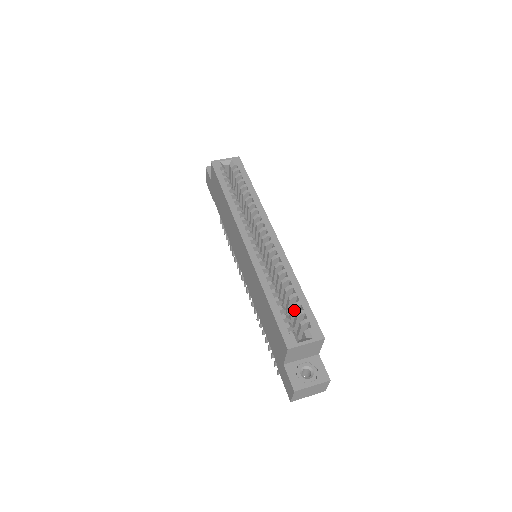
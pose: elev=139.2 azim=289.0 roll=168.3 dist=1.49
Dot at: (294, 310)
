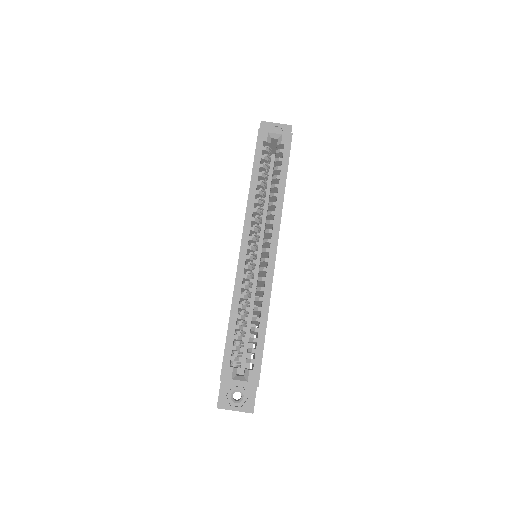
Dot at: (250, 341)
